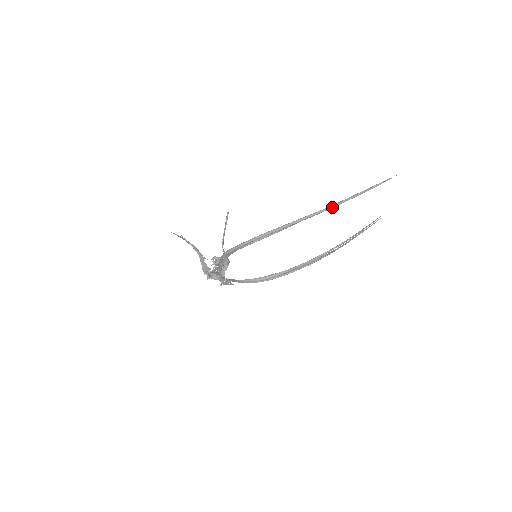
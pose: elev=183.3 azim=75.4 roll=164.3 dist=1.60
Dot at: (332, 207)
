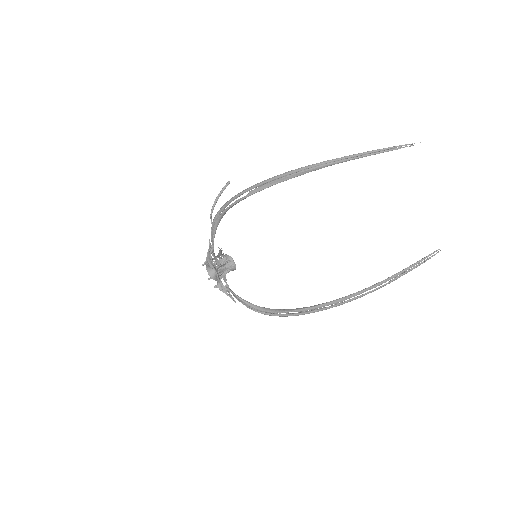
Dot at: (316, 165)
